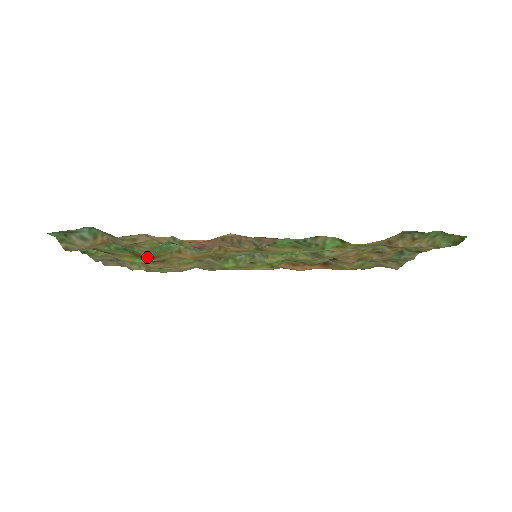
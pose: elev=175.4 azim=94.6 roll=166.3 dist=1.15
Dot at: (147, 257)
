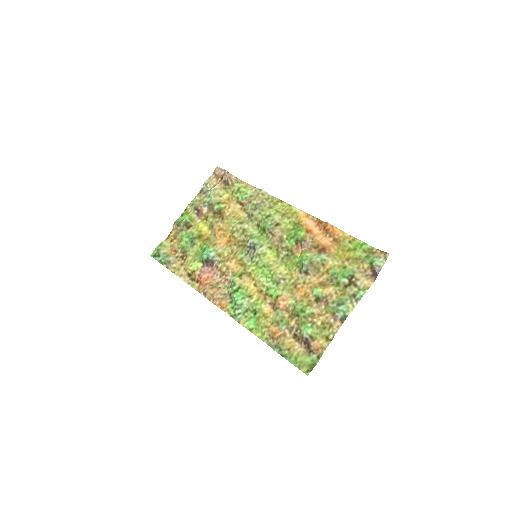
Dot at: (203, 239)
